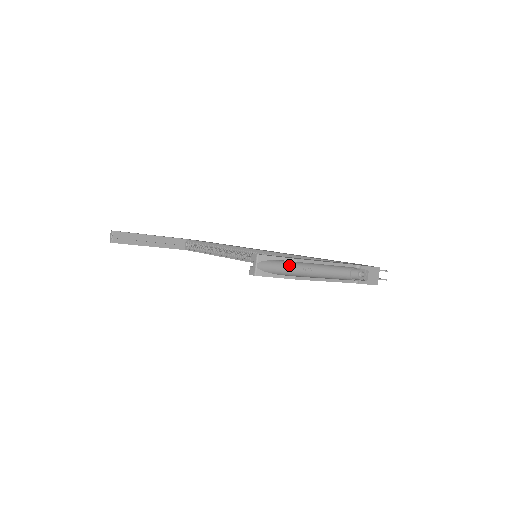
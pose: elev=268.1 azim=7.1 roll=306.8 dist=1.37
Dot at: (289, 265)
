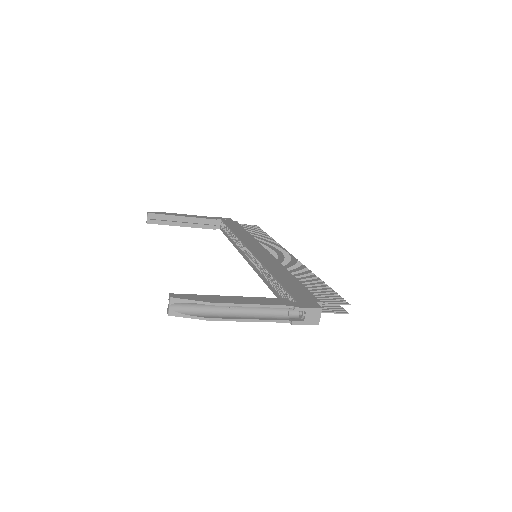
Dot at: (208, 305)
